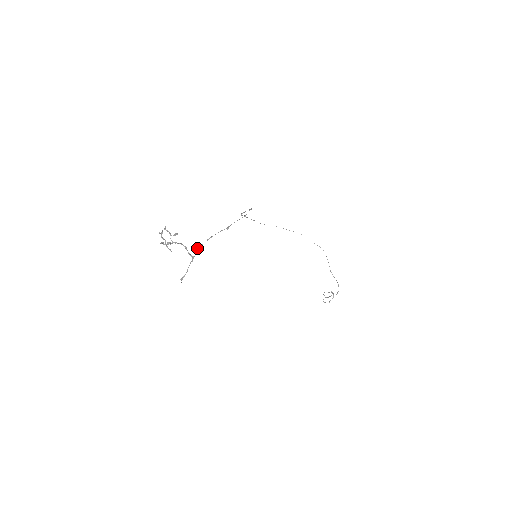
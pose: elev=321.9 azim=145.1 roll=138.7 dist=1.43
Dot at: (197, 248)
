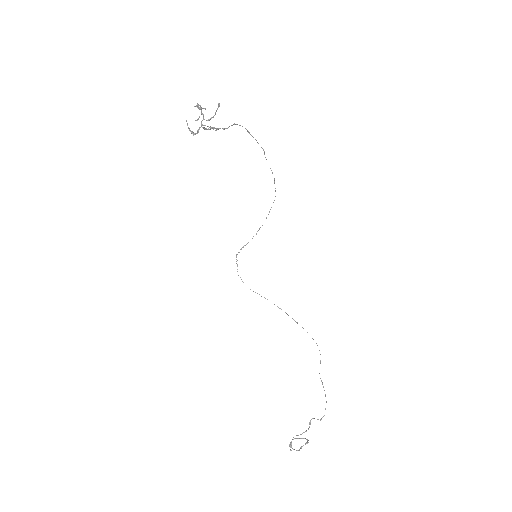
Dot at: (234, 123)
